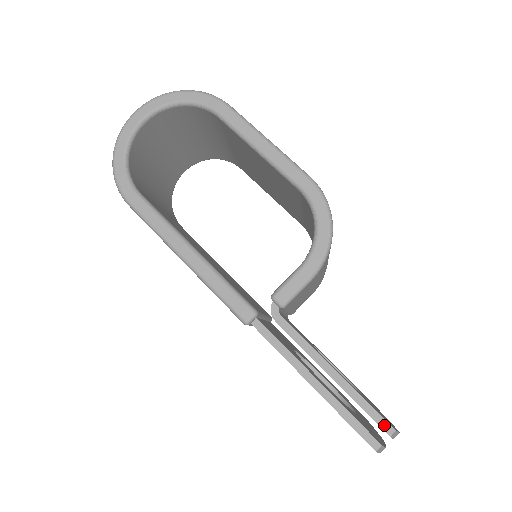
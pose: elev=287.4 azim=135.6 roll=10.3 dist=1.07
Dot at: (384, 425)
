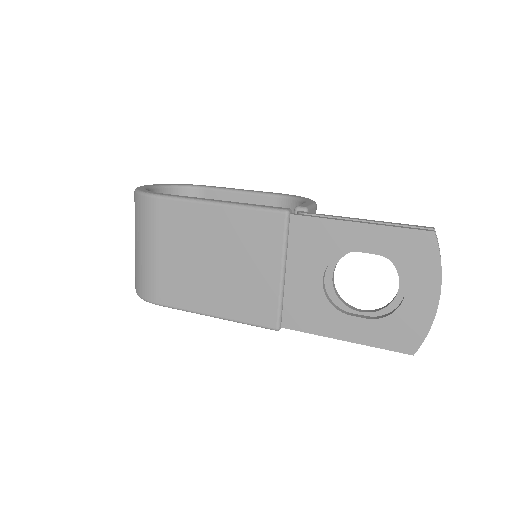
Dot at: (424, 227)
